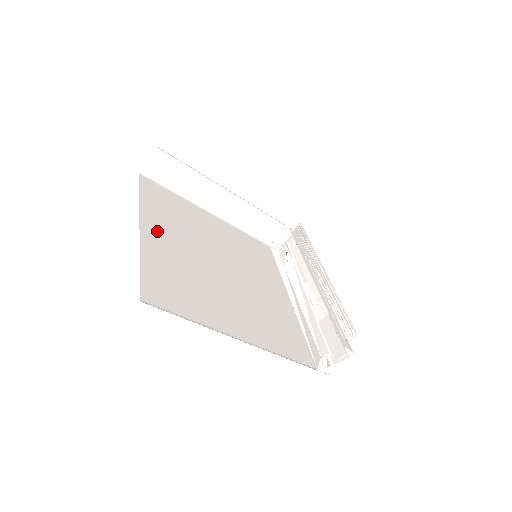
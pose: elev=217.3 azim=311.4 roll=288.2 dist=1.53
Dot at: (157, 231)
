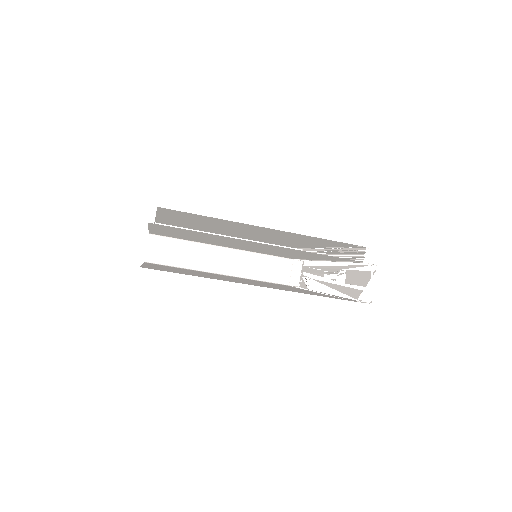
Dot at: occluded
